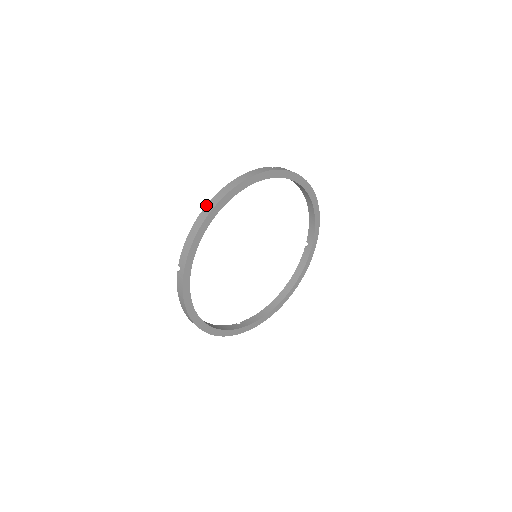
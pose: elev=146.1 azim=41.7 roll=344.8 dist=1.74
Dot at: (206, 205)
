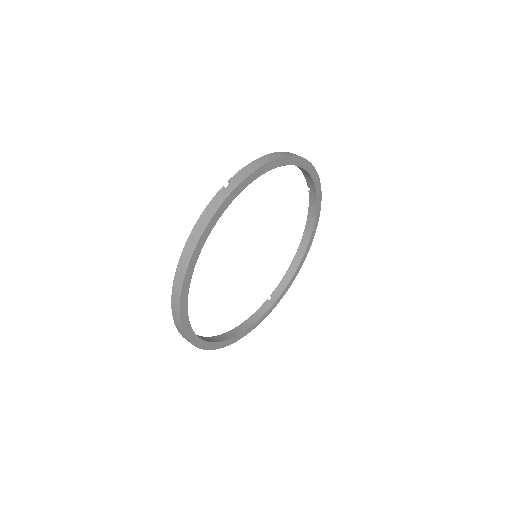
Dot at: (173, 282)
